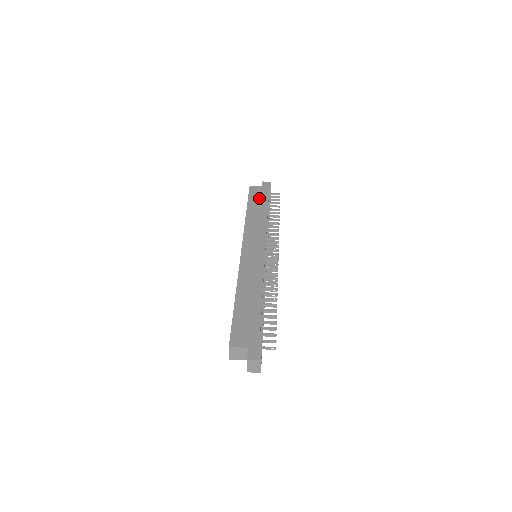
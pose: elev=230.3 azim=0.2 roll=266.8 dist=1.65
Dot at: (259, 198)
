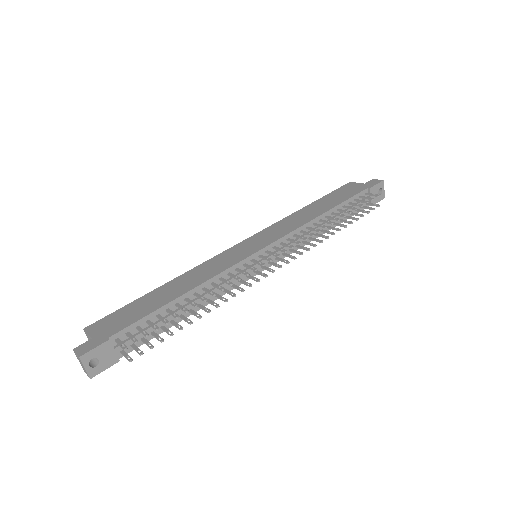
Dot at: (341, 195)
